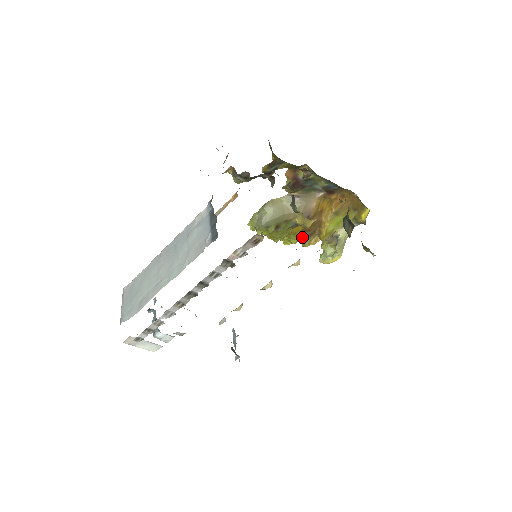
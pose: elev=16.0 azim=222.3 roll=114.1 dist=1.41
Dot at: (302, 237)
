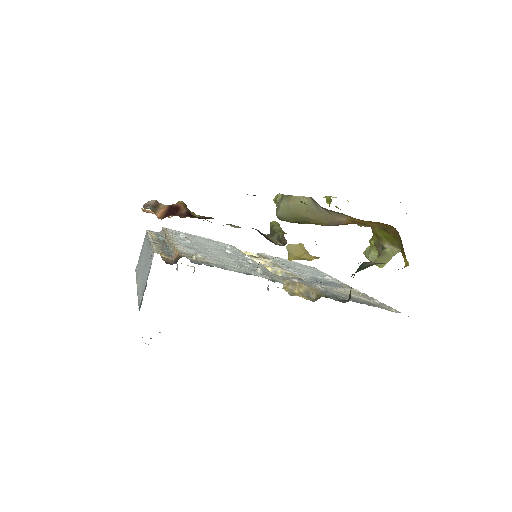
Dot at: occluded
